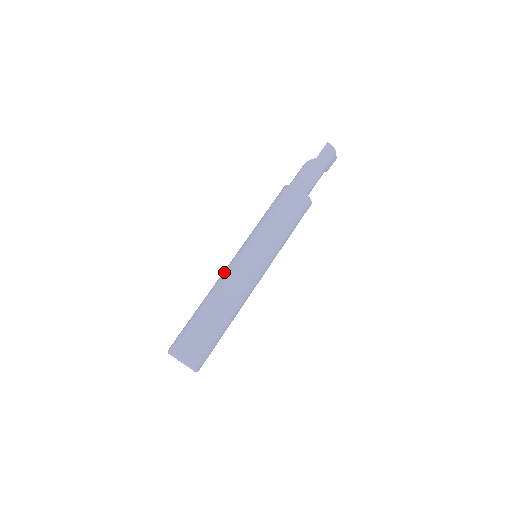
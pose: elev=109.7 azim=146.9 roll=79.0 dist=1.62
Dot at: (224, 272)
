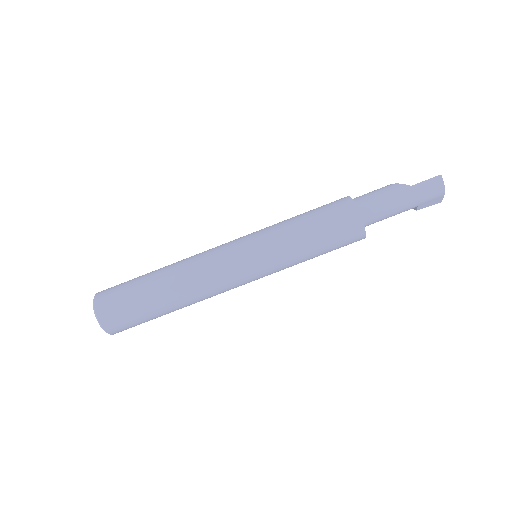
Dot at: (206, 251)
